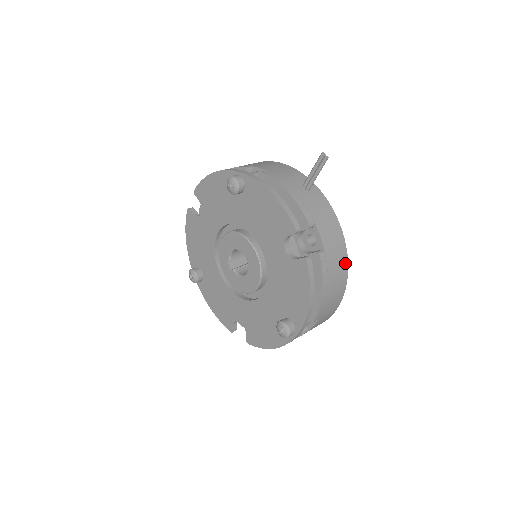
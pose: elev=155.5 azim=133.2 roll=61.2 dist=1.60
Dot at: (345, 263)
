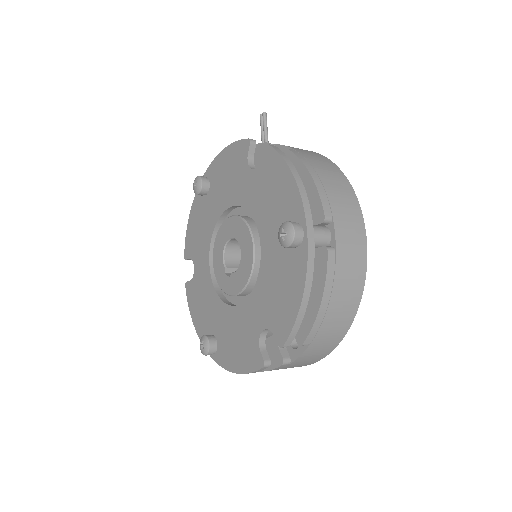
Dot at: (332, 165)
